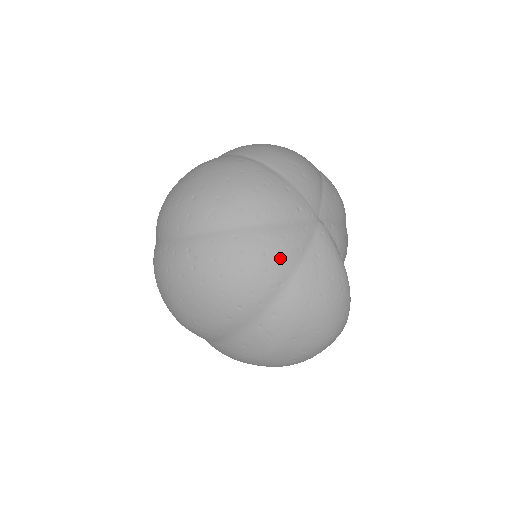
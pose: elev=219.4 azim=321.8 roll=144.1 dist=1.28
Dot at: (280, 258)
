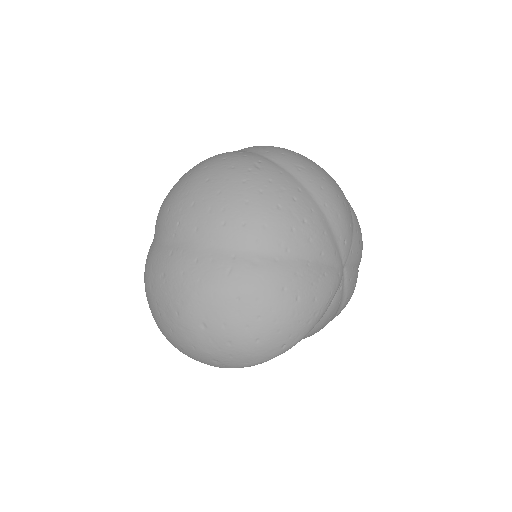
Dot at: (309, 236)
